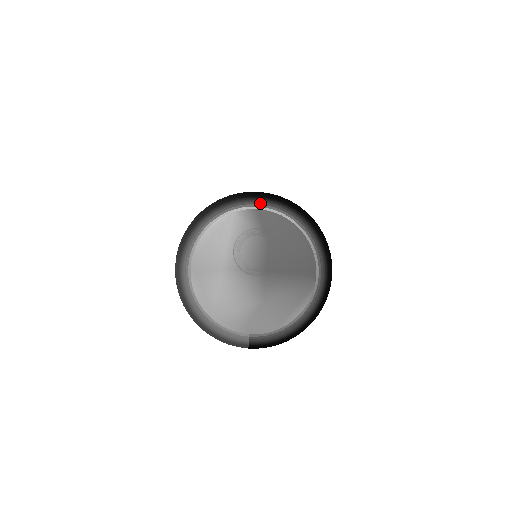
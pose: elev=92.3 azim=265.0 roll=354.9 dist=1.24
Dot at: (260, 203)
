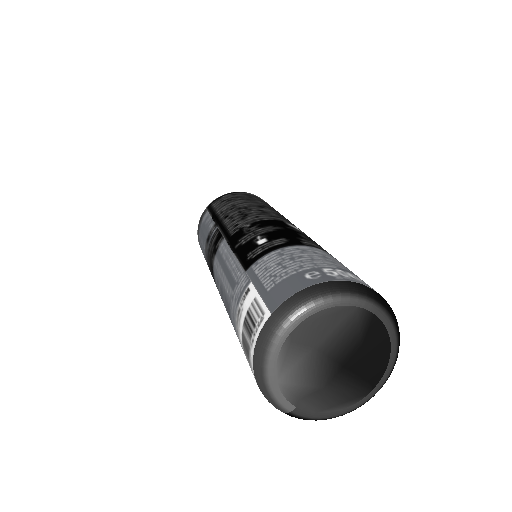
Dot at: (380, 311)
